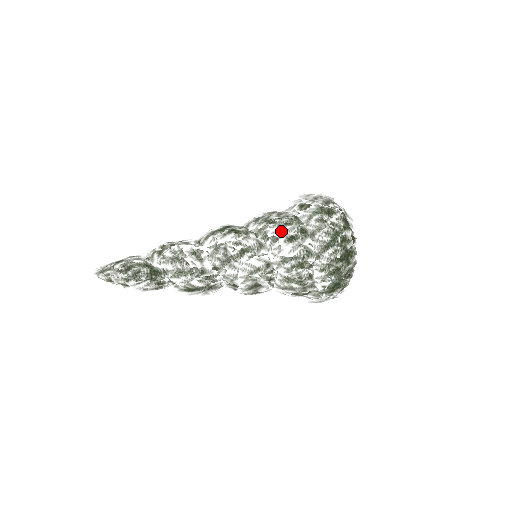
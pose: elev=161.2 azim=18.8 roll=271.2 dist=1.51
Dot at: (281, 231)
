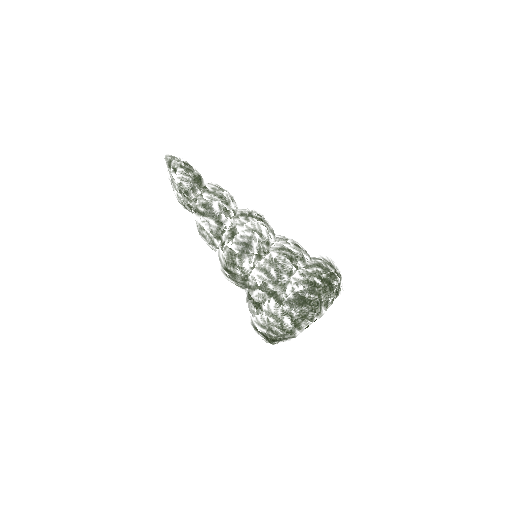
Dot at: (294, 240)
